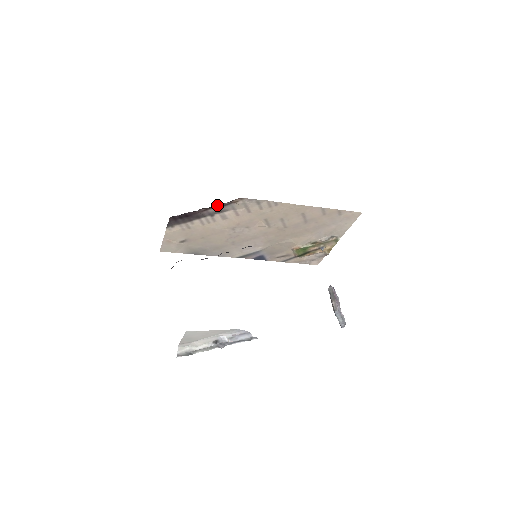
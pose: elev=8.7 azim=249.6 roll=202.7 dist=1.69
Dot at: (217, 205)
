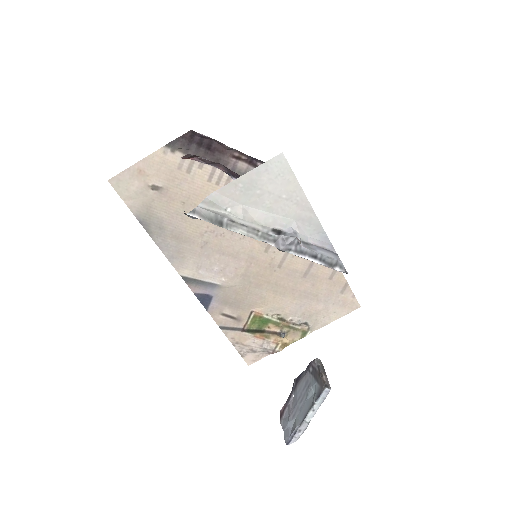
Dot at: (256, 162)
